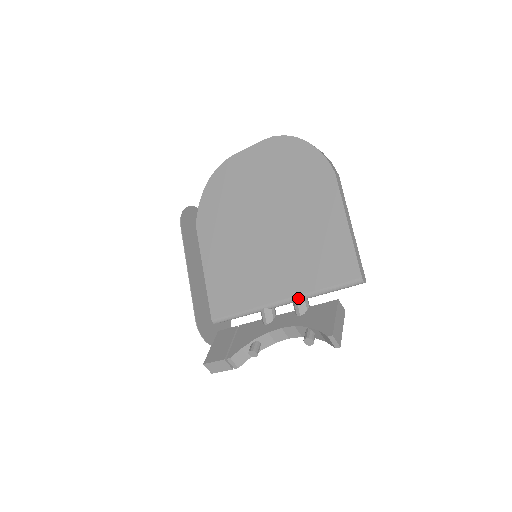
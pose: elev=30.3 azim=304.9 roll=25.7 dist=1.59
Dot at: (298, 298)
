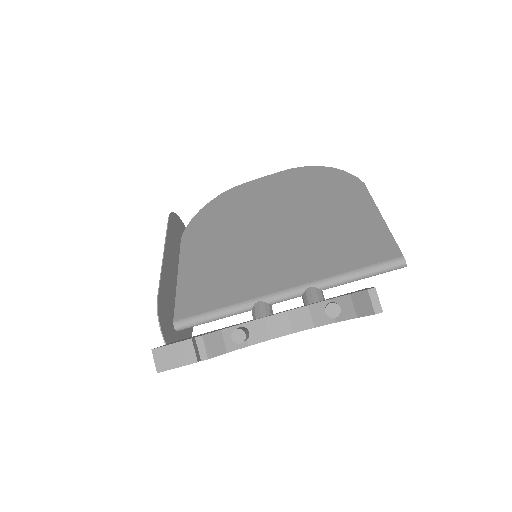
Dot at: (312, 285)
